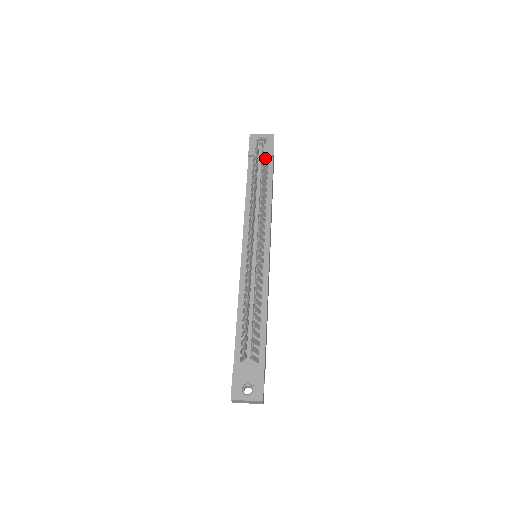
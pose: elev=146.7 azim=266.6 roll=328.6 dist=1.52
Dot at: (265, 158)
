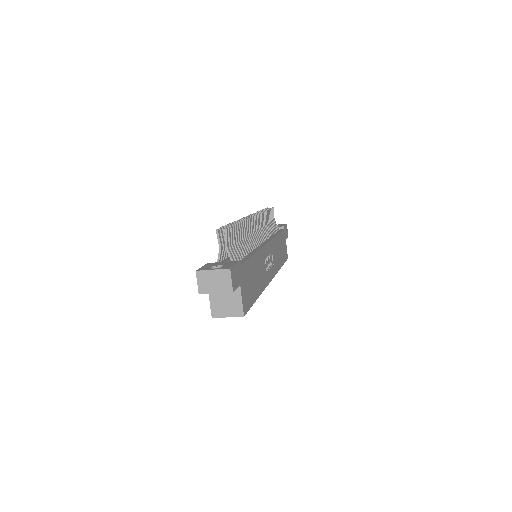
Dot at: (276, 224)
